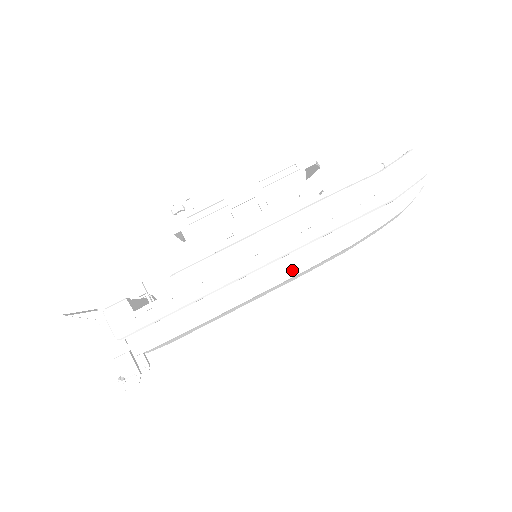
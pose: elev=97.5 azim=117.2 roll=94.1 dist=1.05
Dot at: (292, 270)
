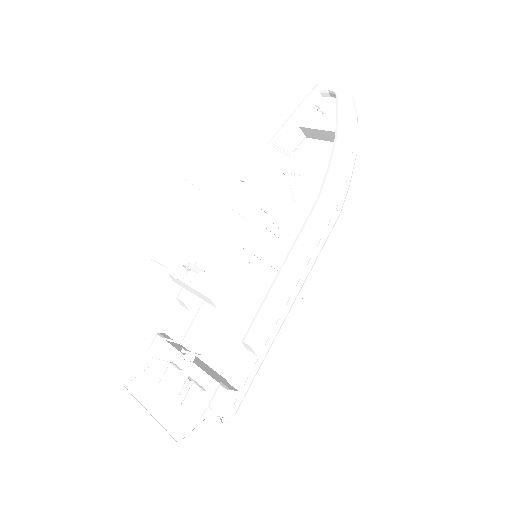
Dot at: (316, 264)
